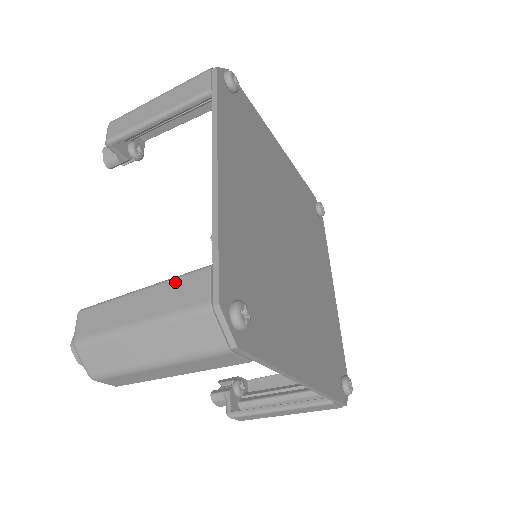
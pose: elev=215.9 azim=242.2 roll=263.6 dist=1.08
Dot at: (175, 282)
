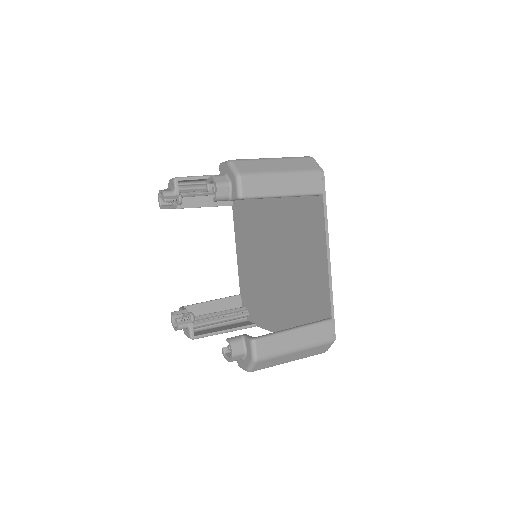
Dot at: (316, 327)
